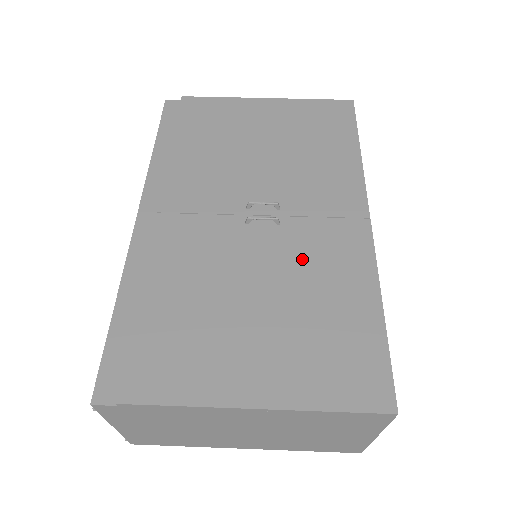
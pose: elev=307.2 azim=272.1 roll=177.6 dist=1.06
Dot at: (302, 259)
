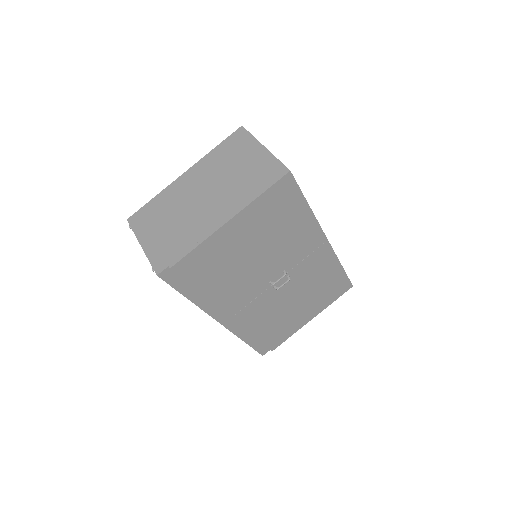
Dot at: (306, 278)
